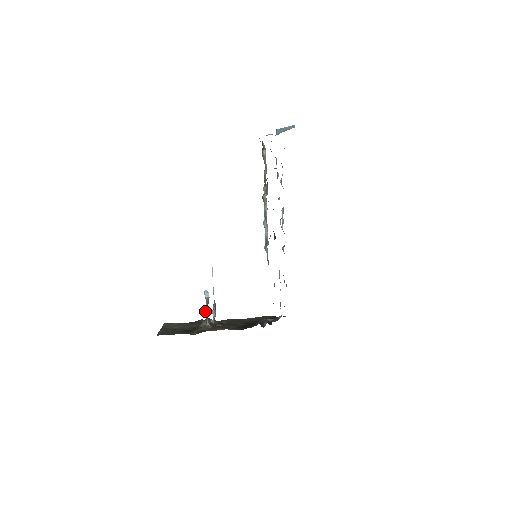
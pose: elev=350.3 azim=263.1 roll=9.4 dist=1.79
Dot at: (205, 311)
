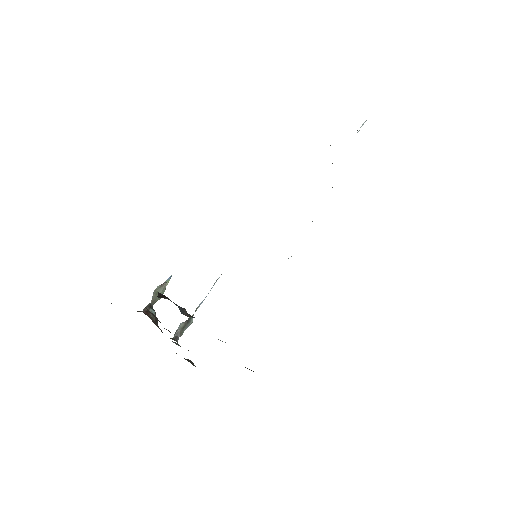
Dot at: (153, 296)
